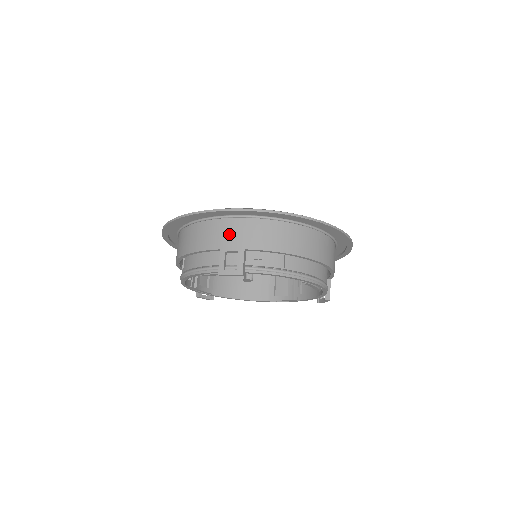
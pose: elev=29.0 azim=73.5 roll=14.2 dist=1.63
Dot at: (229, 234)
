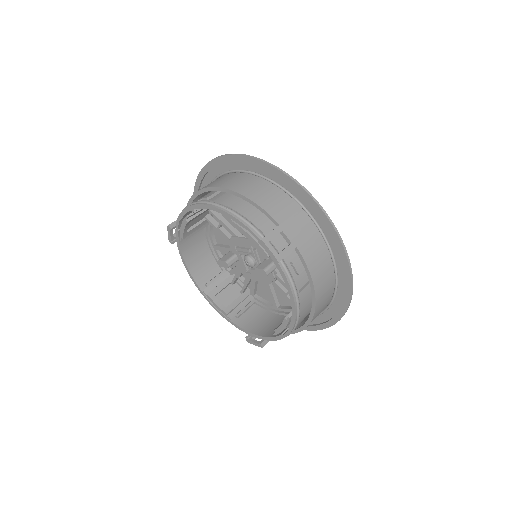
Dot at: (296, 223)
